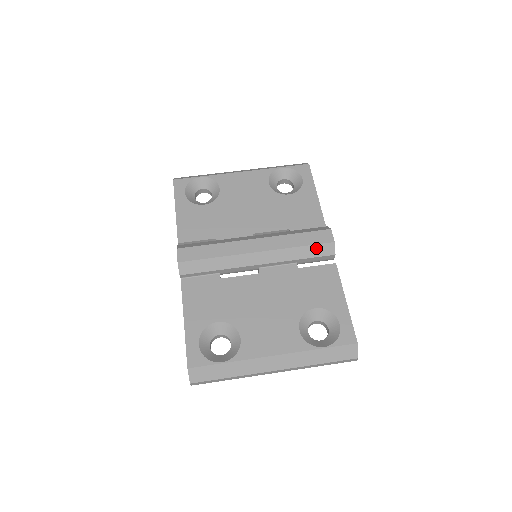
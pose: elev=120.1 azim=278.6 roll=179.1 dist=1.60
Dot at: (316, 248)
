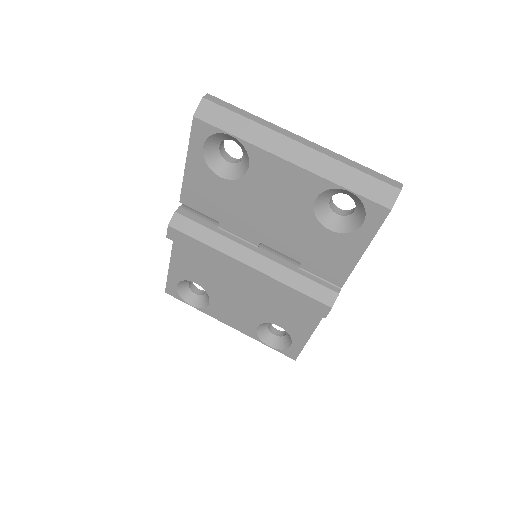
Dot at: occluded
